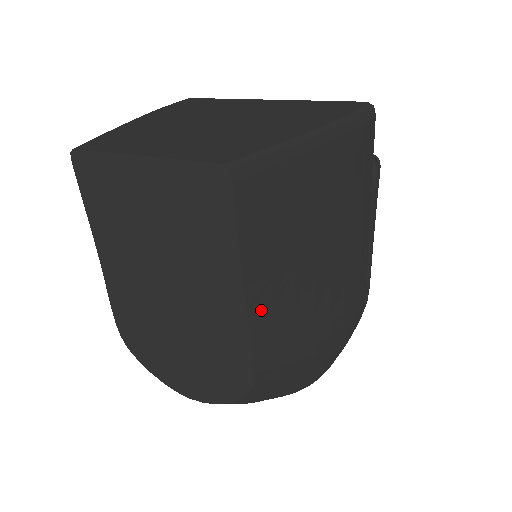
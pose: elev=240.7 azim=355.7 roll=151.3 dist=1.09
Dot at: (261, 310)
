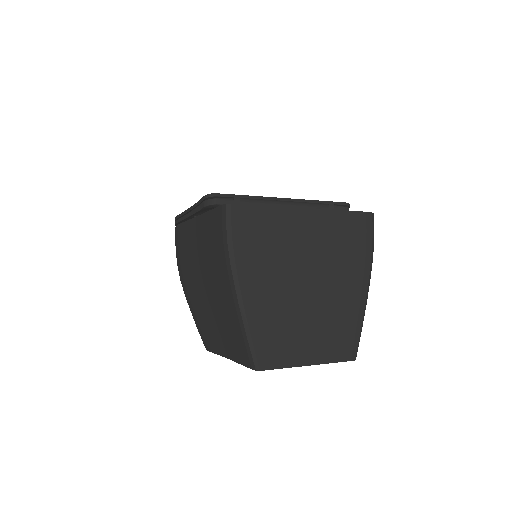
Dot at: occluded
